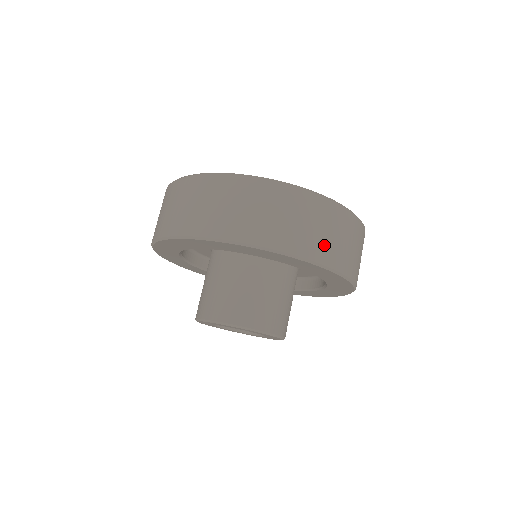
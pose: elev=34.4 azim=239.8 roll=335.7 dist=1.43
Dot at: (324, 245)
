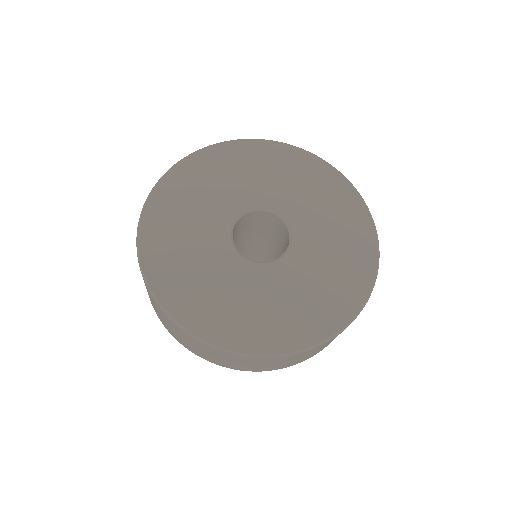
Dot at: (272, 367)
